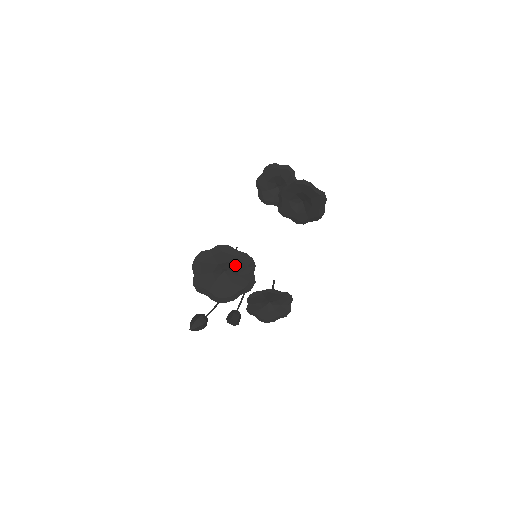
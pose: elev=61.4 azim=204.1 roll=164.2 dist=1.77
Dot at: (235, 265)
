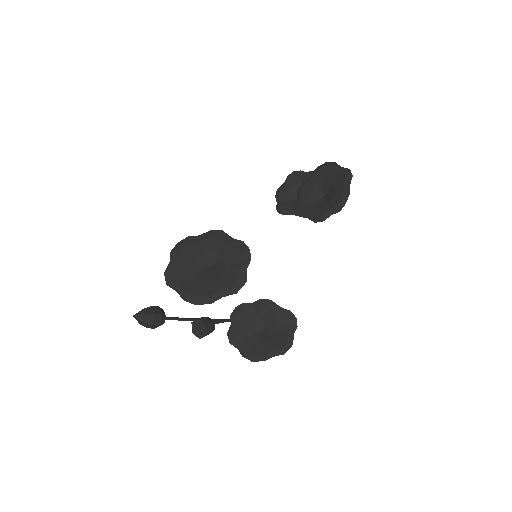
Dot at: (225, 256)
